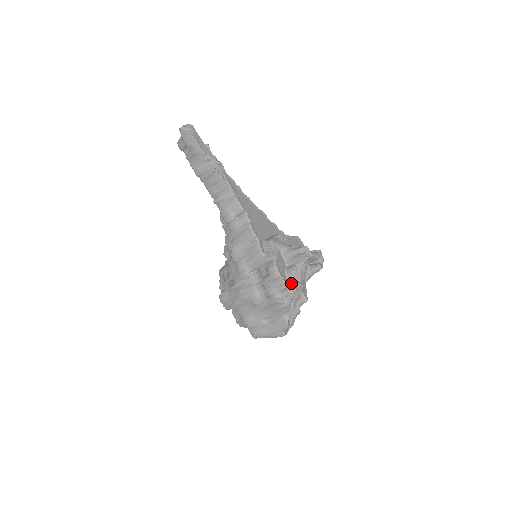
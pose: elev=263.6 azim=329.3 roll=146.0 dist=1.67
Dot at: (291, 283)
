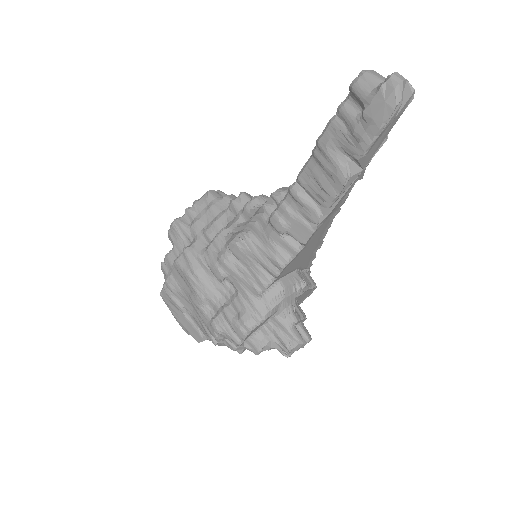
Dot at: (245, 345)
